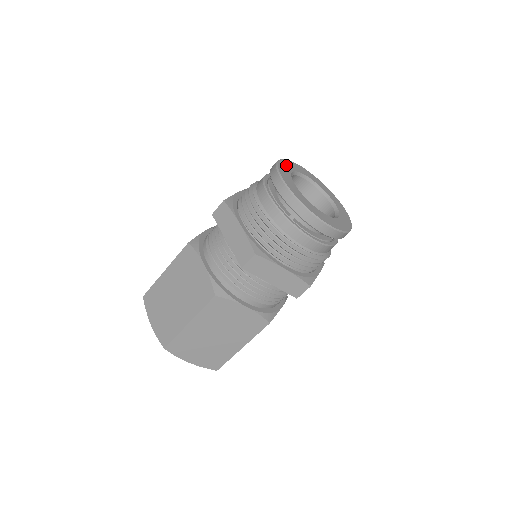
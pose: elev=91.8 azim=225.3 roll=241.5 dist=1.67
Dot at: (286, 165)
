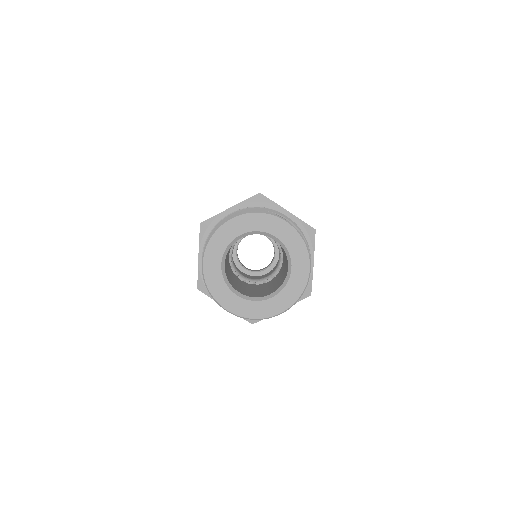
Dot at: (211, 264)
